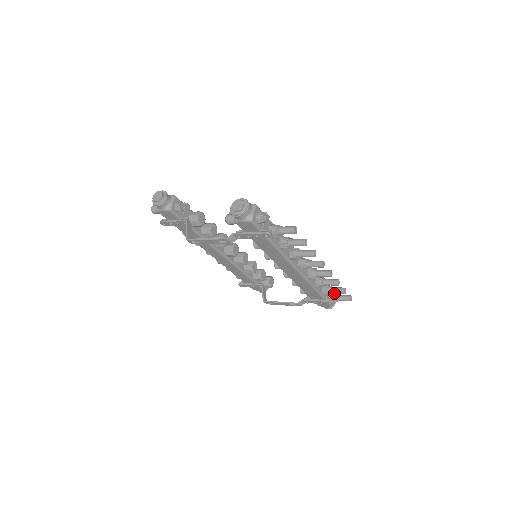
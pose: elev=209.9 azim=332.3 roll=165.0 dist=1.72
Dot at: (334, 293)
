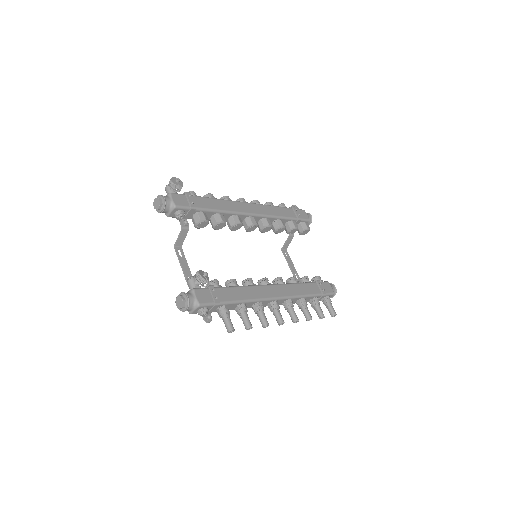
Dot at: occluded
